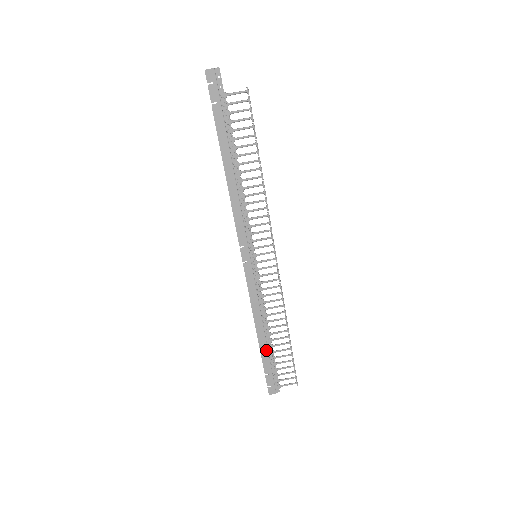
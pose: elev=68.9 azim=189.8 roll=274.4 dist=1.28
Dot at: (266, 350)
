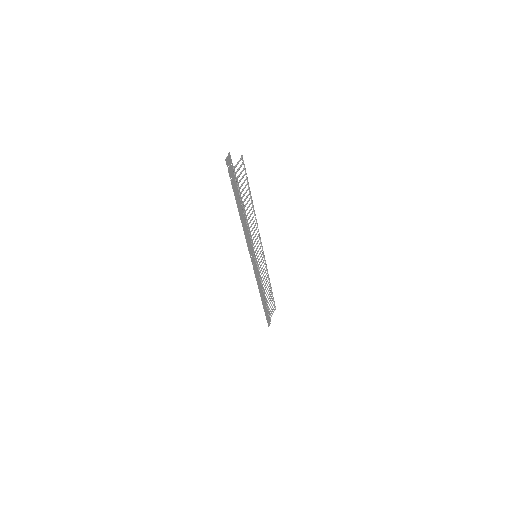
Dot at: (265, 305)
